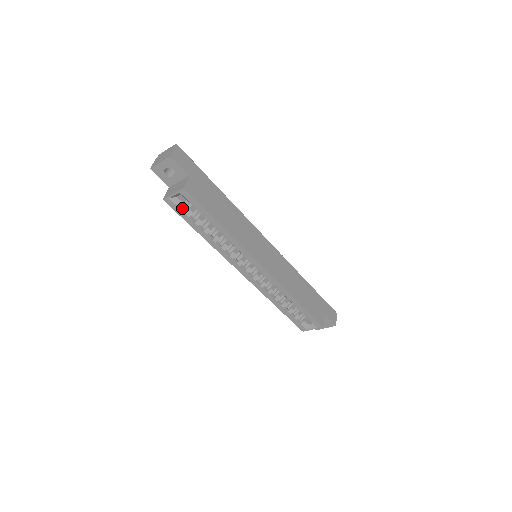
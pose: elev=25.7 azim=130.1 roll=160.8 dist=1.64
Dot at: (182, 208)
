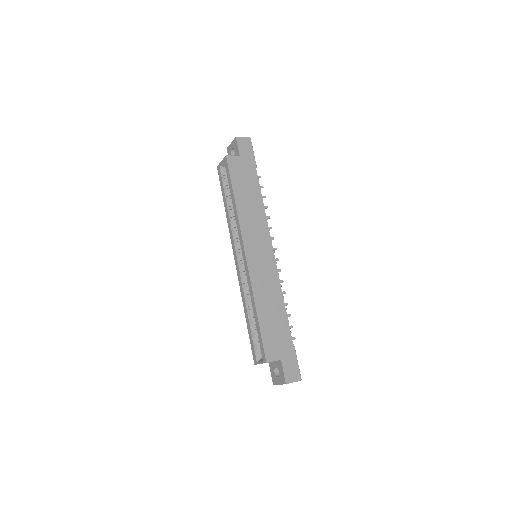
Dot at: (224, 178)
